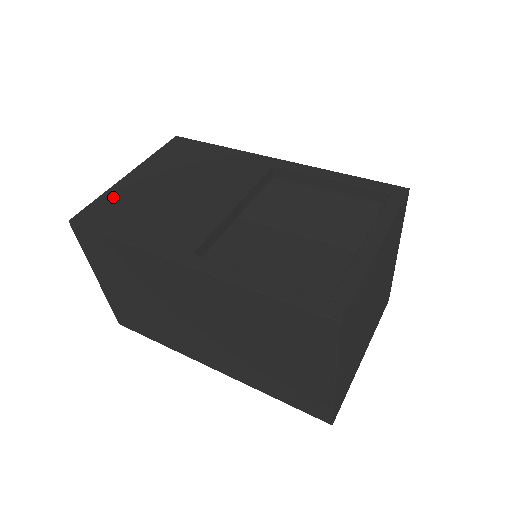
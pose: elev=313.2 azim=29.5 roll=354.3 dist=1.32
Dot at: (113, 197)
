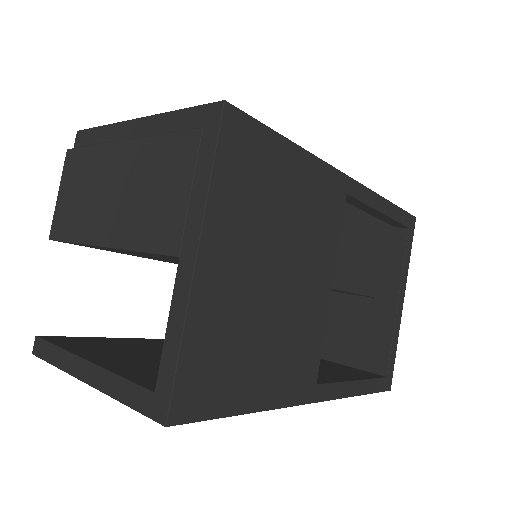
Dot at: (204, 336)
